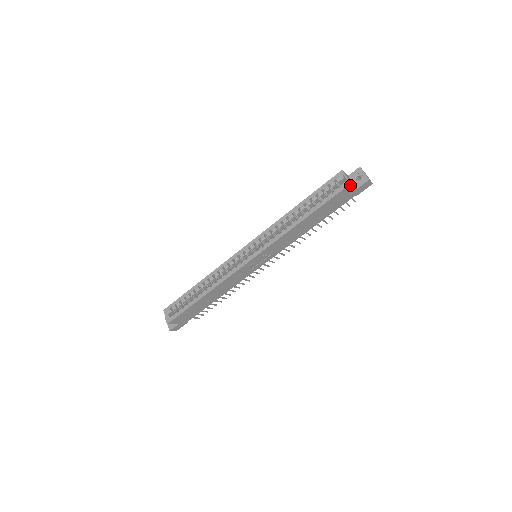
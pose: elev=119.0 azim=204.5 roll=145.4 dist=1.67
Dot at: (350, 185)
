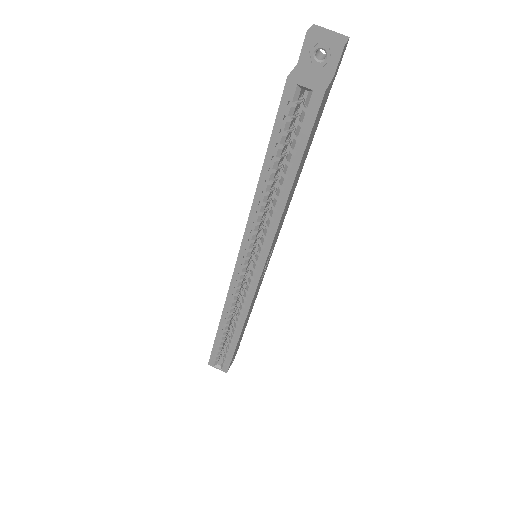
Dot at: (324, 94)
